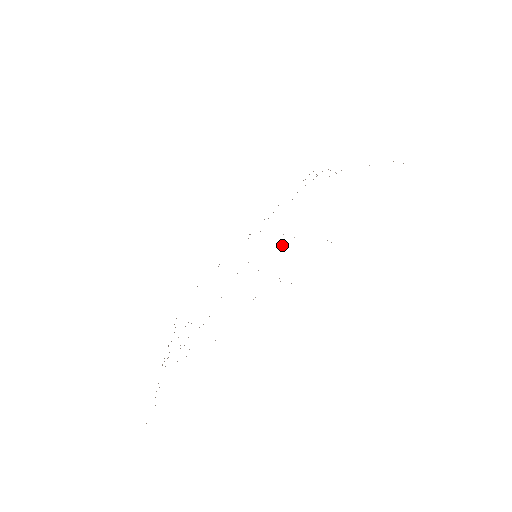
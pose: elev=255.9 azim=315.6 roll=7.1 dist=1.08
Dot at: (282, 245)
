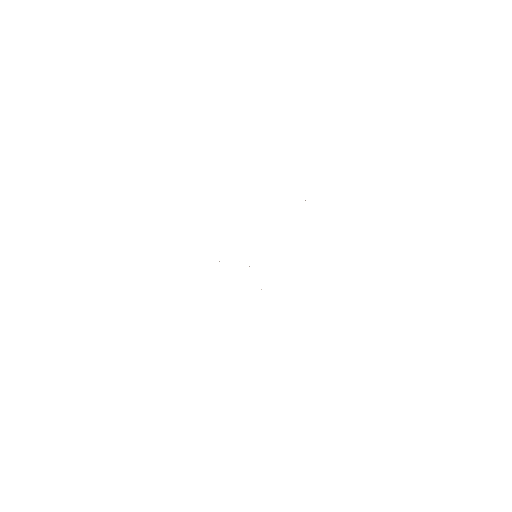
Dot at: occluded
